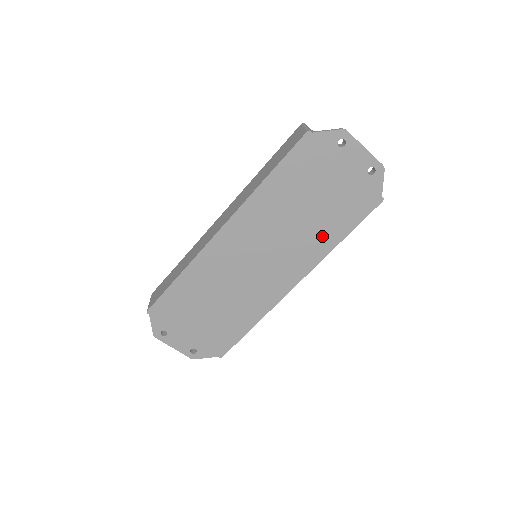
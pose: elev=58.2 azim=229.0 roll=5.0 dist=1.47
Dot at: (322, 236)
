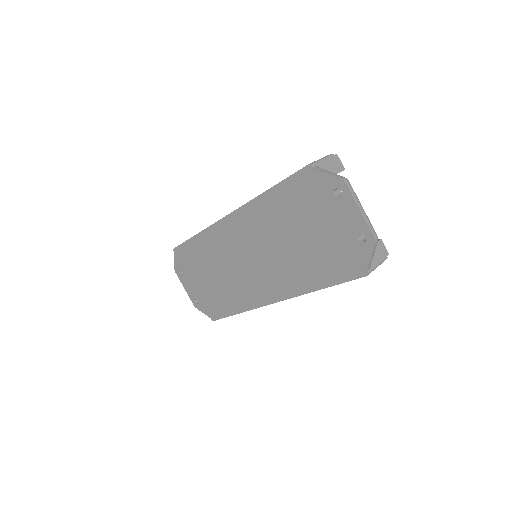
Dot at: (304, 273)
